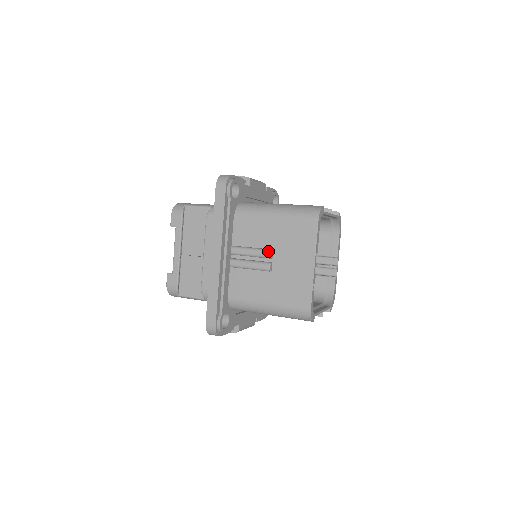
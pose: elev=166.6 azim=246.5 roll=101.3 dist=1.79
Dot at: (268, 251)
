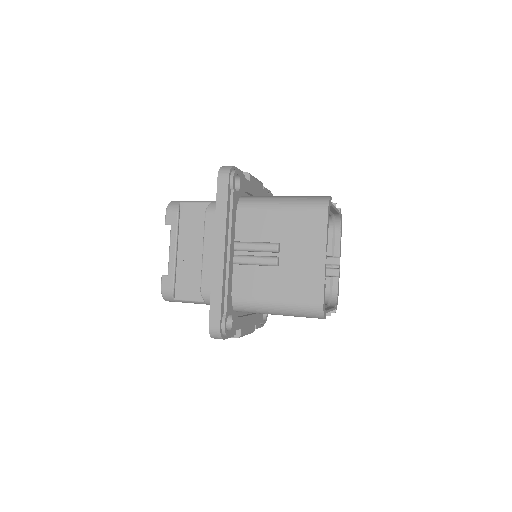
Dot at: (275, 244)
